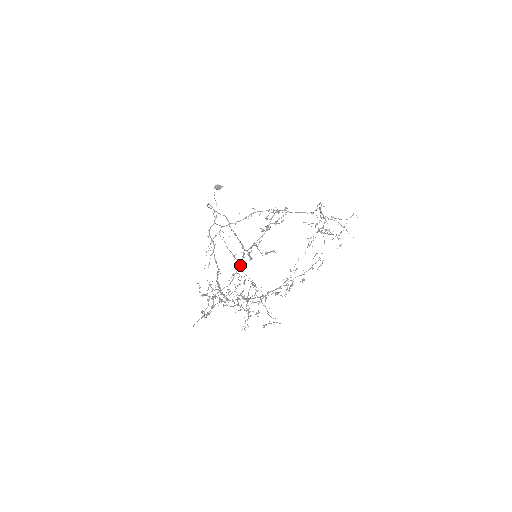
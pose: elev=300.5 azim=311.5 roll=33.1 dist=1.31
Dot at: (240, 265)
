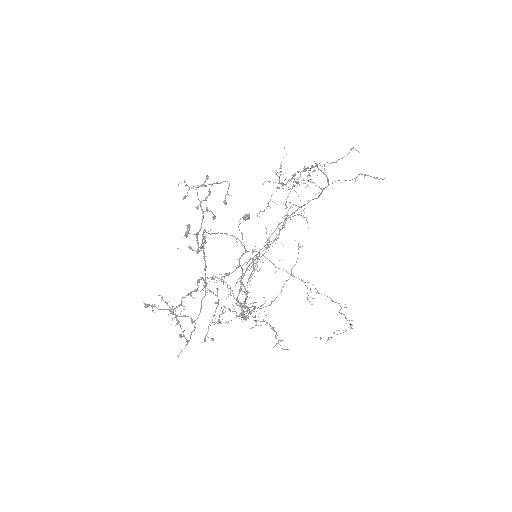
Dot at: (205, 267)
